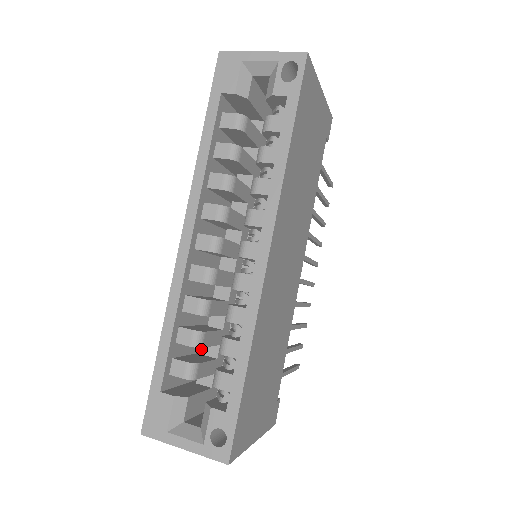
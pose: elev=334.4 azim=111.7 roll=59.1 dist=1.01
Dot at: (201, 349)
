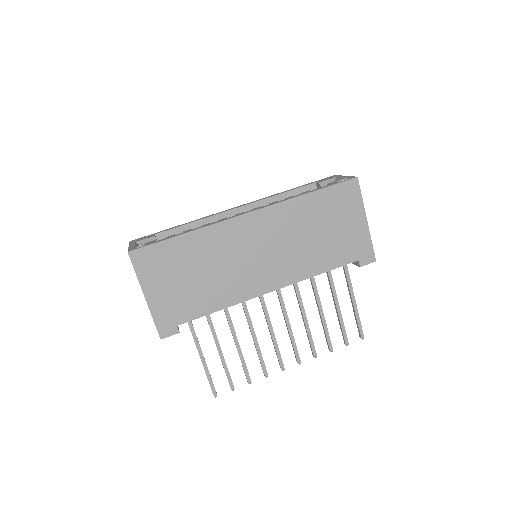
Dot at: occluded
